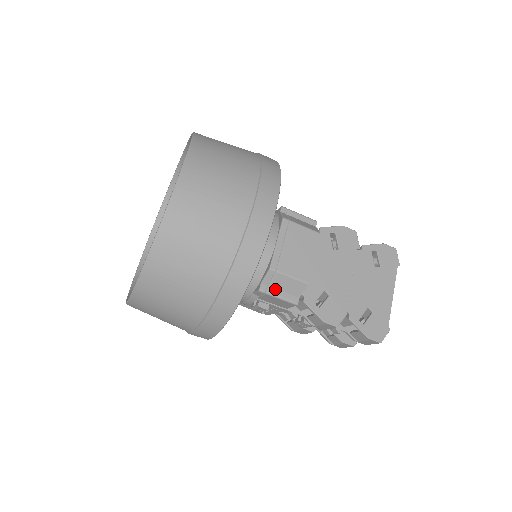
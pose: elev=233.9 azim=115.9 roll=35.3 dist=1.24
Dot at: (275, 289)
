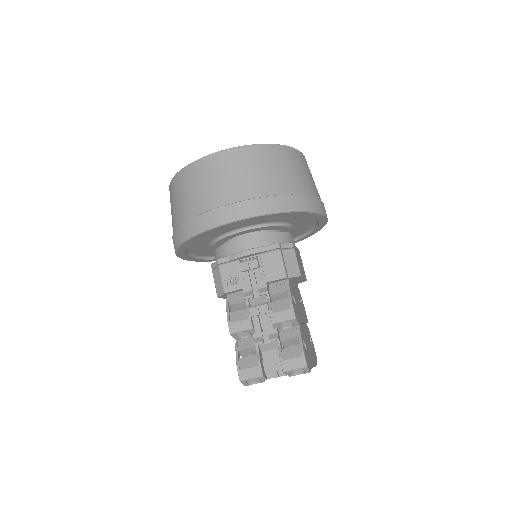
Dot at: (283, 256)
